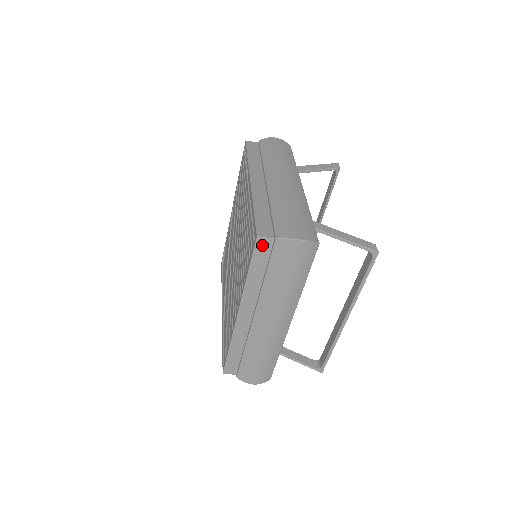
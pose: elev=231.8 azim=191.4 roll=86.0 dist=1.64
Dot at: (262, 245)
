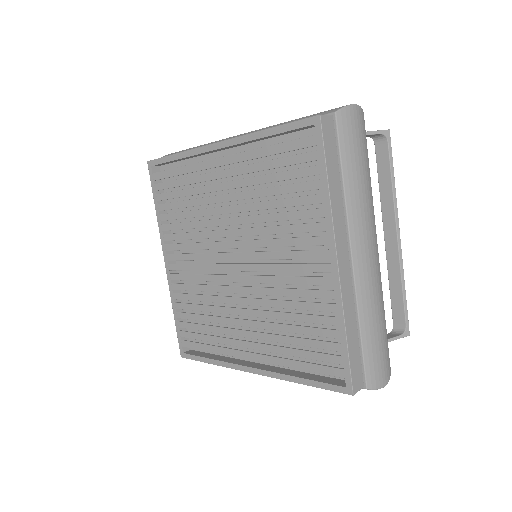
Dot at: (327, 128)
